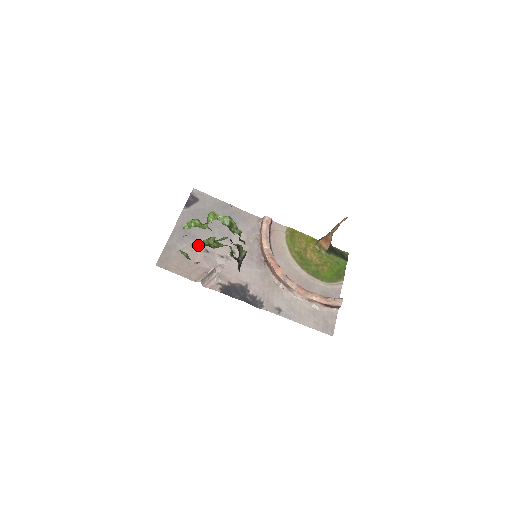
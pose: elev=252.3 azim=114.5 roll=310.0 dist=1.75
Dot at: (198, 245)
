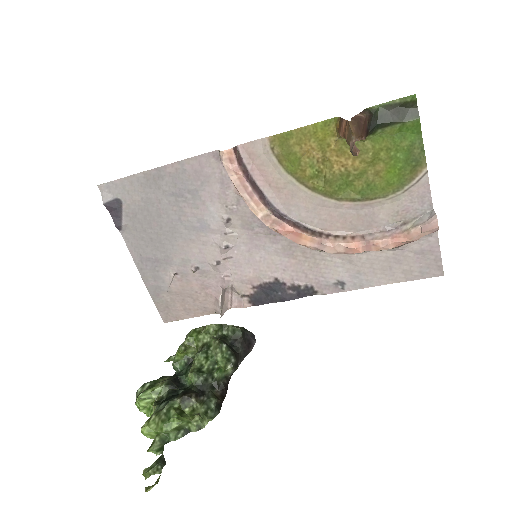
Dot at: occluded
